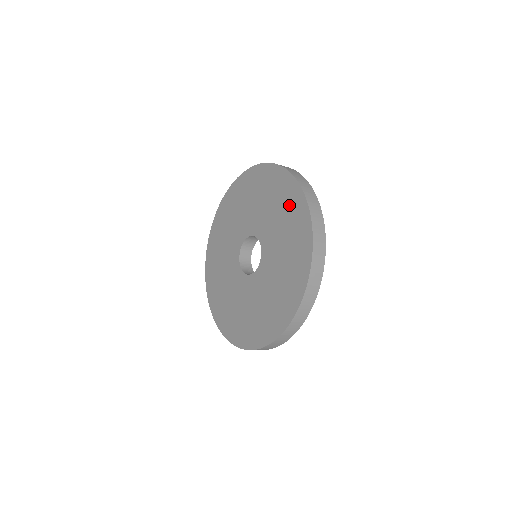
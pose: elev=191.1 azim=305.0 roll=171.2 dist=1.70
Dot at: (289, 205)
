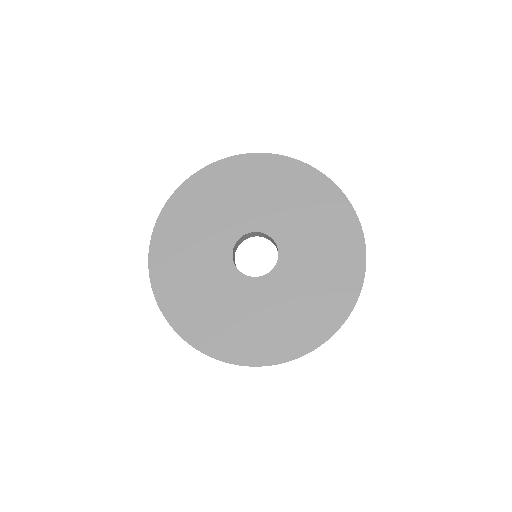
Dot at: (293, 181)
